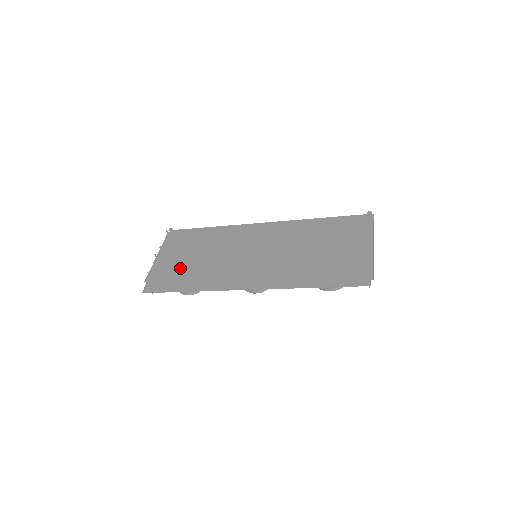
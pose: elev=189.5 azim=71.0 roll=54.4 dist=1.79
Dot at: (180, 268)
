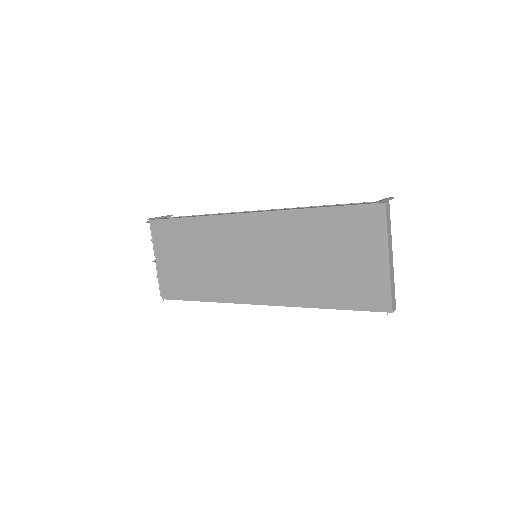
Dot at: (185, 283)
